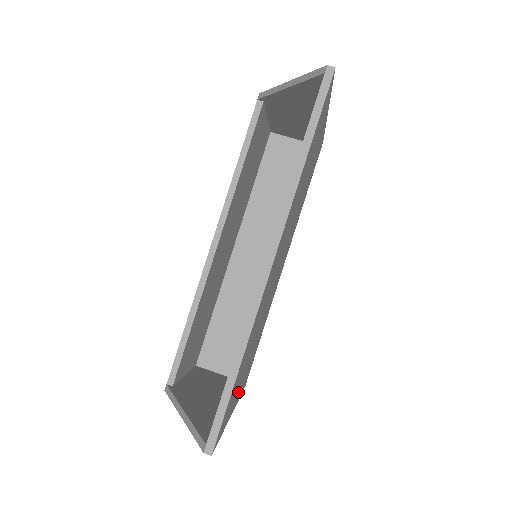
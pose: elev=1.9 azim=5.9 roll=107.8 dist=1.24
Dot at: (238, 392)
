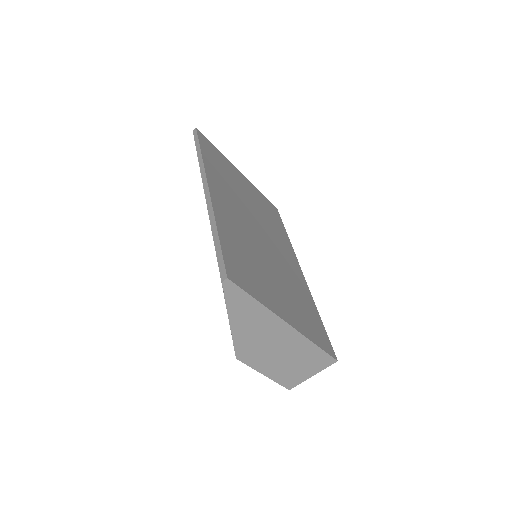
Dot at: (280, 305)
